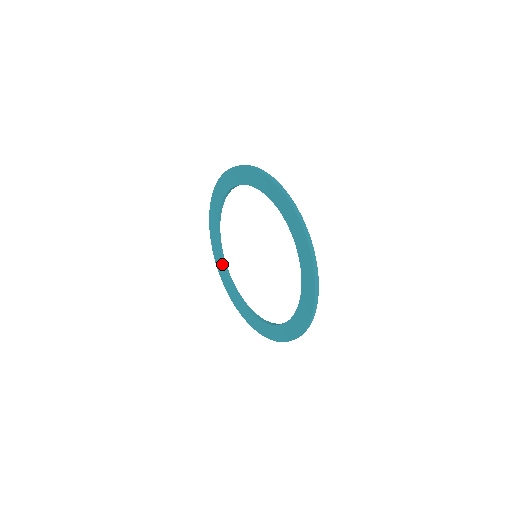
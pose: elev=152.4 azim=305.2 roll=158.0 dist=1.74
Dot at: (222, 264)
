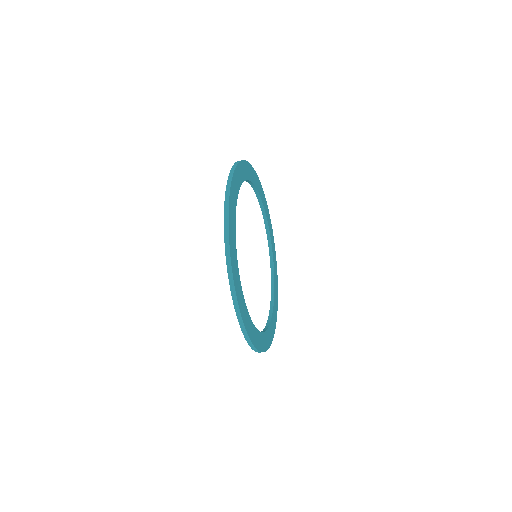
Dot at: occluded
